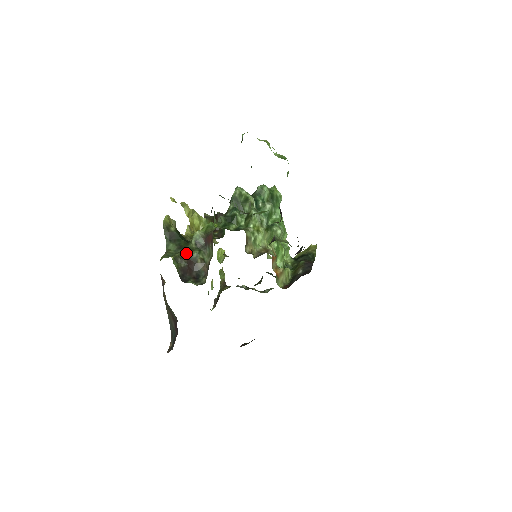
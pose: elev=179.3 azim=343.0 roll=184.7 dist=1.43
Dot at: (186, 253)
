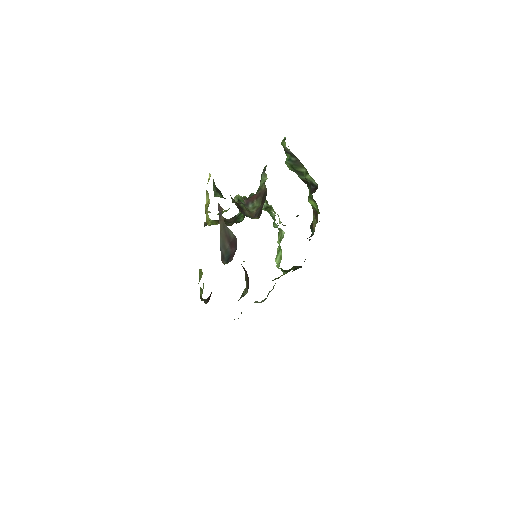
Dot at: occluded
